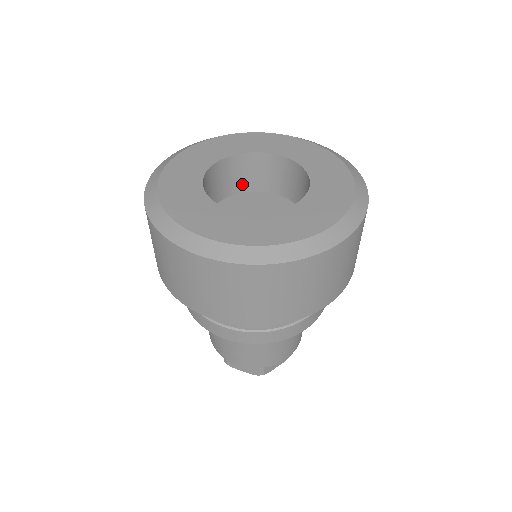
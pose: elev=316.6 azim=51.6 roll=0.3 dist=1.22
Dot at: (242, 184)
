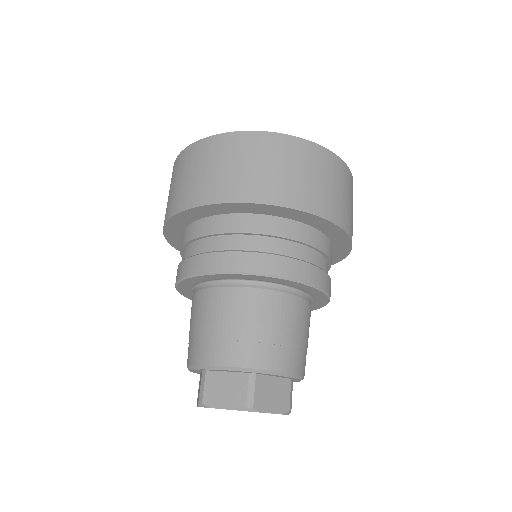
Dot at: occluded
